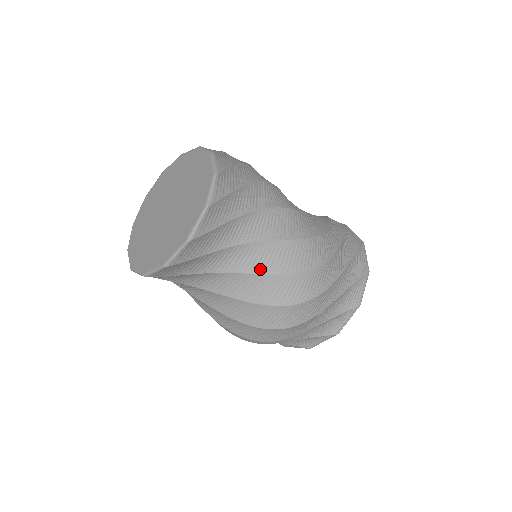
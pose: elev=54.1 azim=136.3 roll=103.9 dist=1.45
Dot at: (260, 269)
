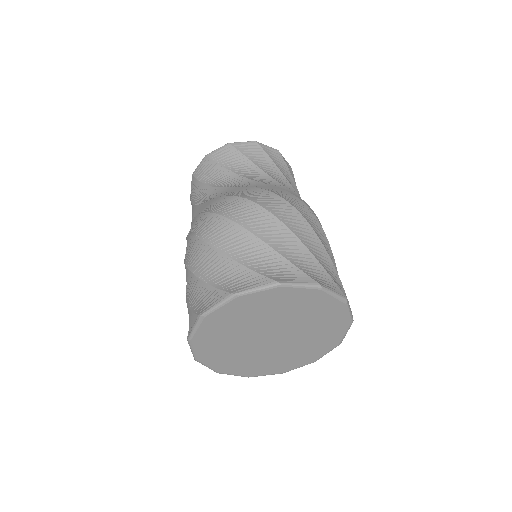
Dot at: occluded
